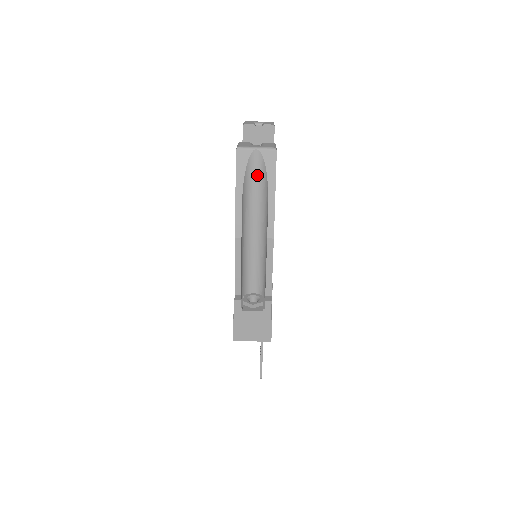
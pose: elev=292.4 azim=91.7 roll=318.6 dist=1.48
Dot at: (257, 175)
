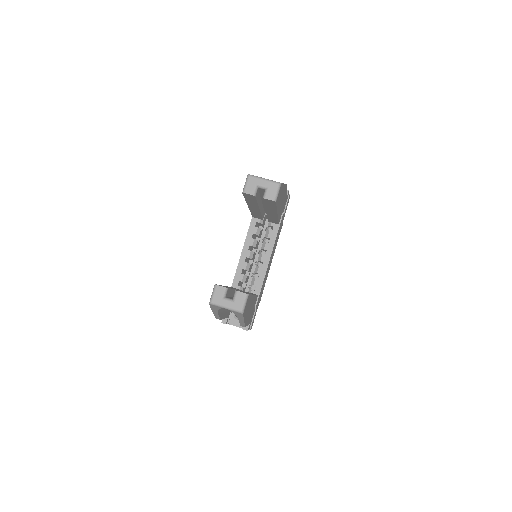
Dot at: occluded
